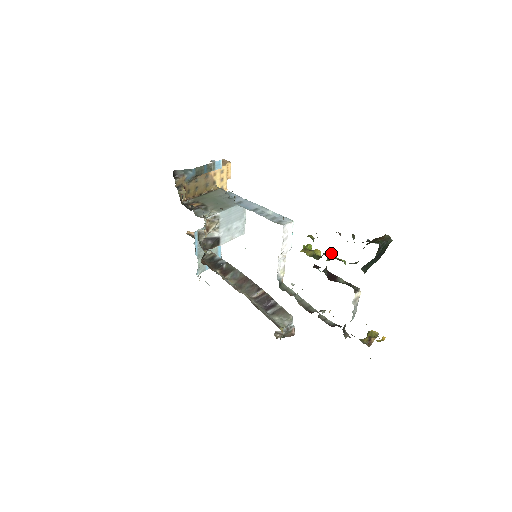
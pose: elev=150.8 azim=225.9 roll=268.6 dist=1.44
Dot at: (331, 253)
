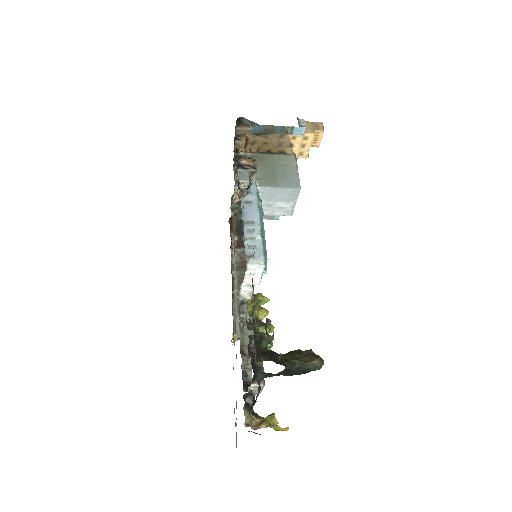
Dot at: occluded
